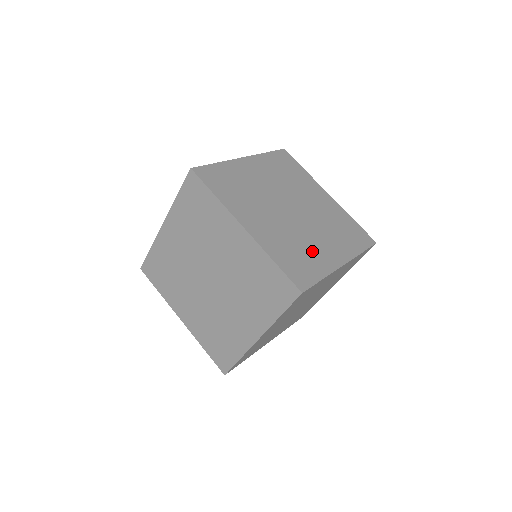
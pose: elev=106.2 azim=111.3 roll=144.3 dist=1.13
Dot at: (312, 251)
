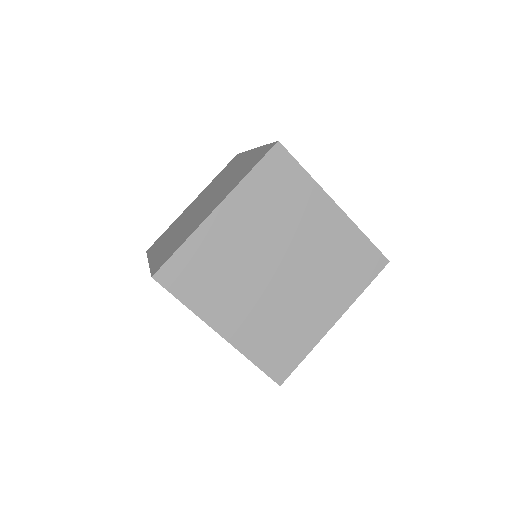
Dot at: occluded
